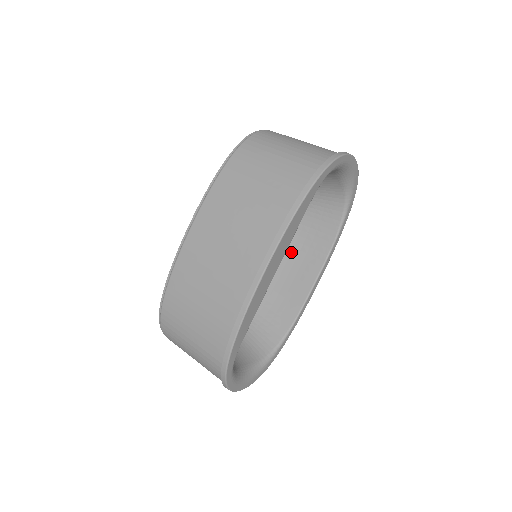
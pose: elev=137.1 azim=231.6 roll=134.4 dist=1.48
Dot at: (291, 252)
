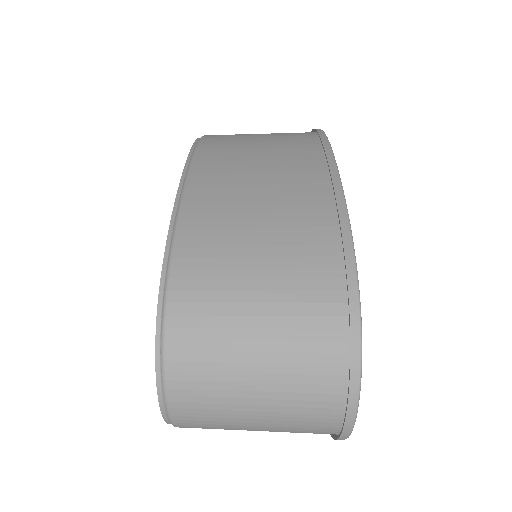
Dot at: occluded
